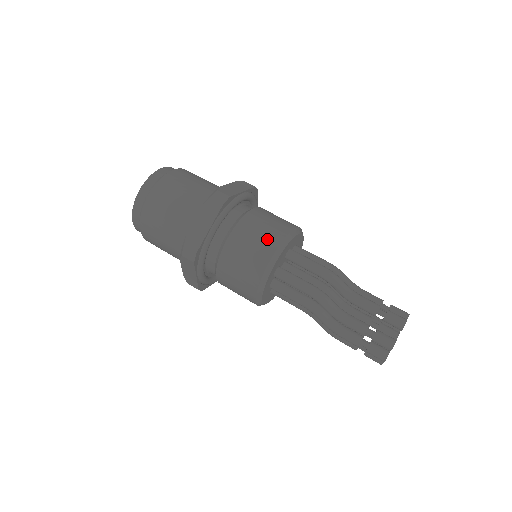
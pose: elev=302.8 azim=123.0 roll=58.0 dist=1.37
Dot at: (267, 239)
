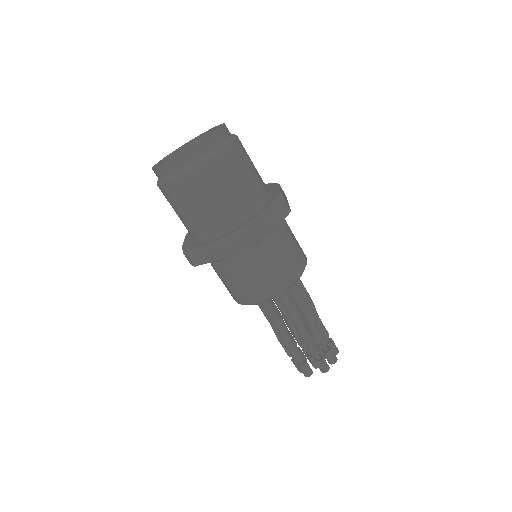
Dot at: (260, 290)
